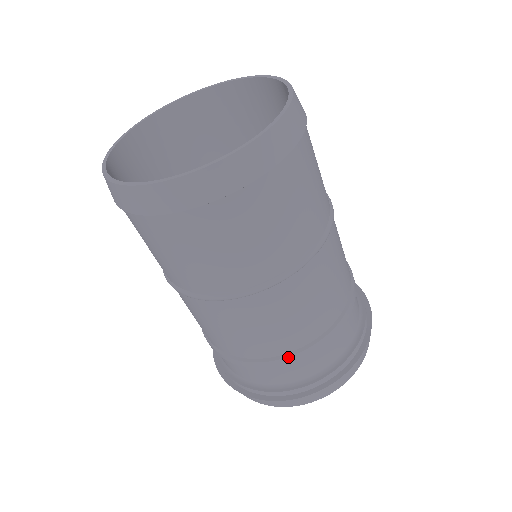
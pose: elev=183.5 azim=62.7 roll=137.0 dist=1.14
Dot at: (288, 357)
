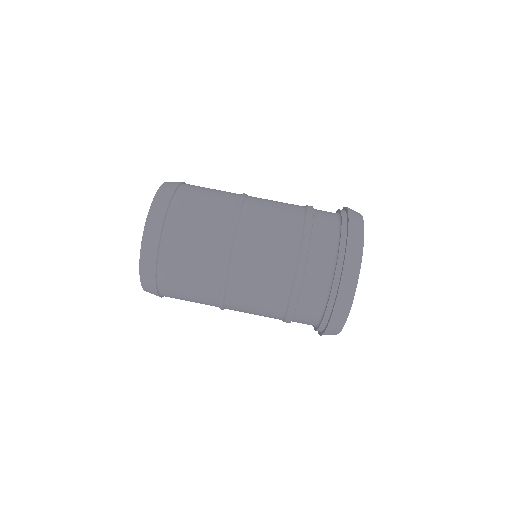
Dot at: (290, 303)
